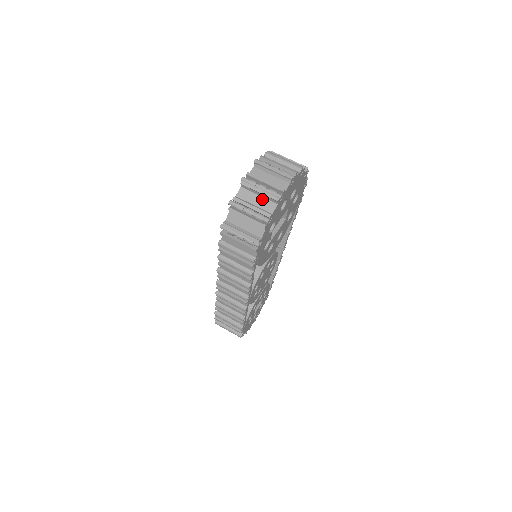
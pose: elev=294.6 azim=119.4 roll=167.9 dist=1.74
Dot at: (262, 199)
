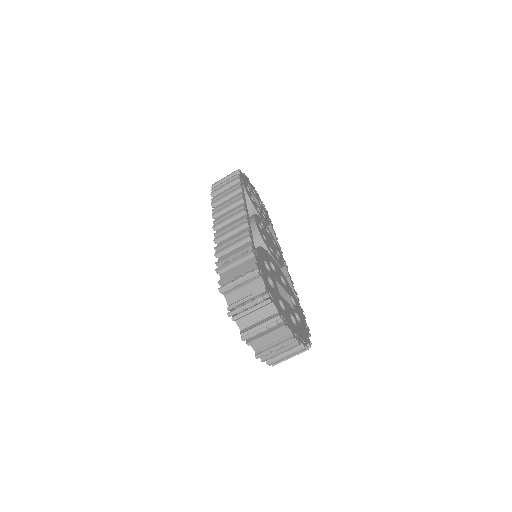
Dot at: occluded
